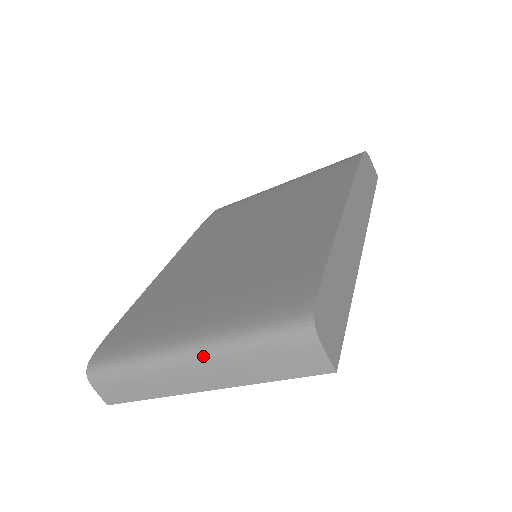
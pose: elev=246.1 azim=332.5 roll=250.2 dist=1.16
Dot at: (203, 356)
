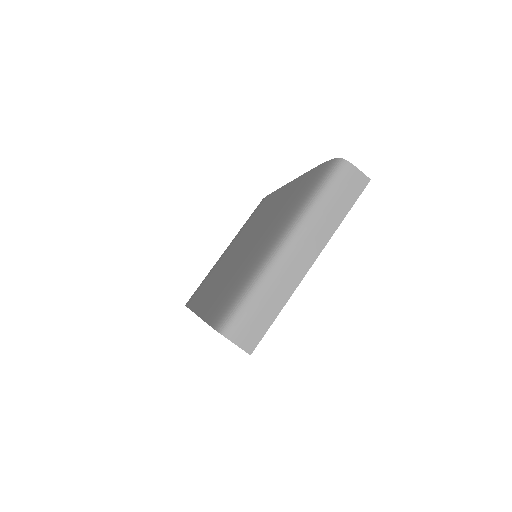
Dot at: (299, 230)
